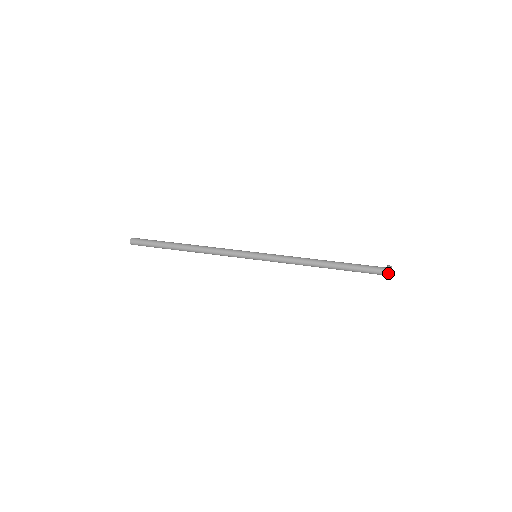
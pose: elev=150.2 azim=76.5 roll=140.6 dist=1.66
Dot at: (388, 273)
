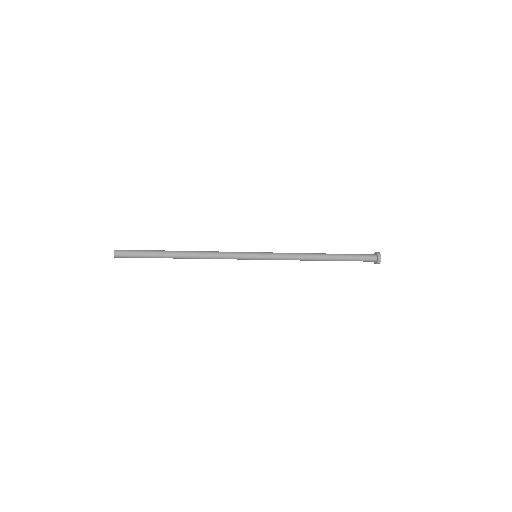
Dot at: (378, 254)
